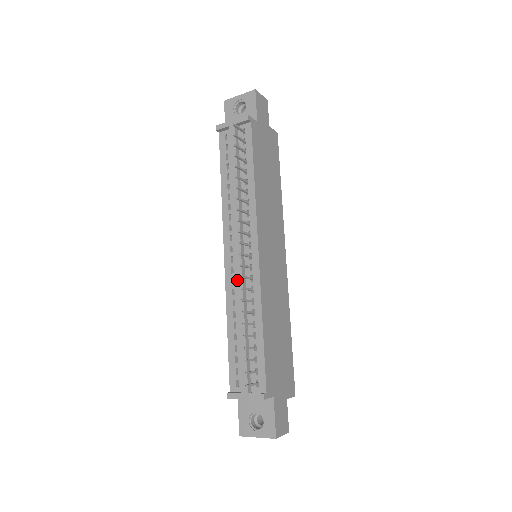
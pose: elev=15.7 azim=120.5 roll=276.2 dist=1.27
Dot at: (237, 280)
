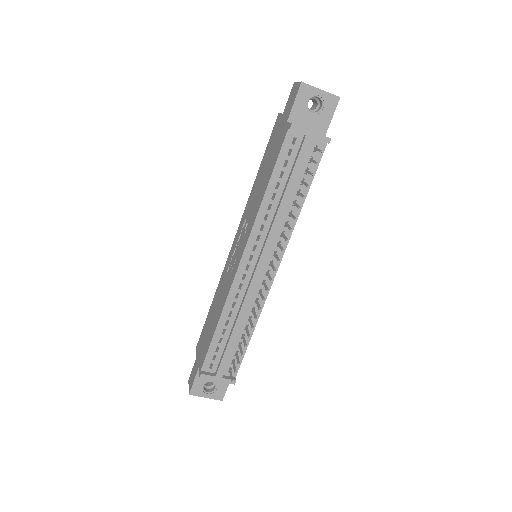
Dot at: (249, 291)
